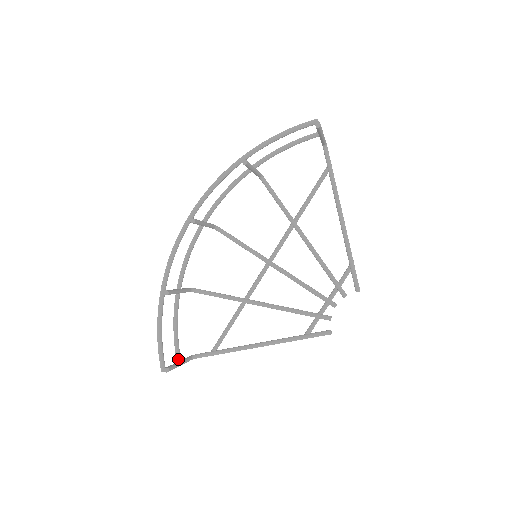
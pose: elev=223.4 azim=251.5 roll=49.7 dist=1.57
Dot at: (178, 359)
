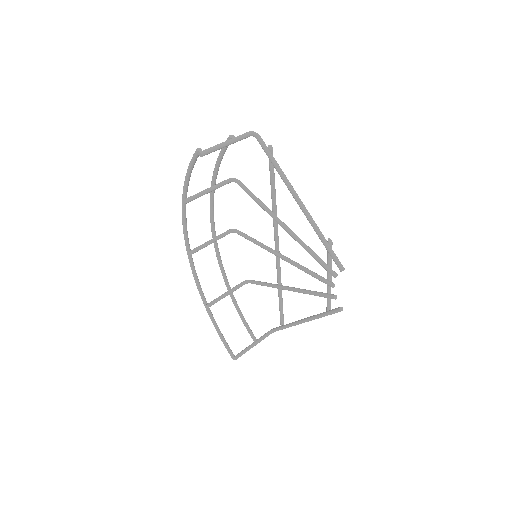
Dot at: (253, 340)
